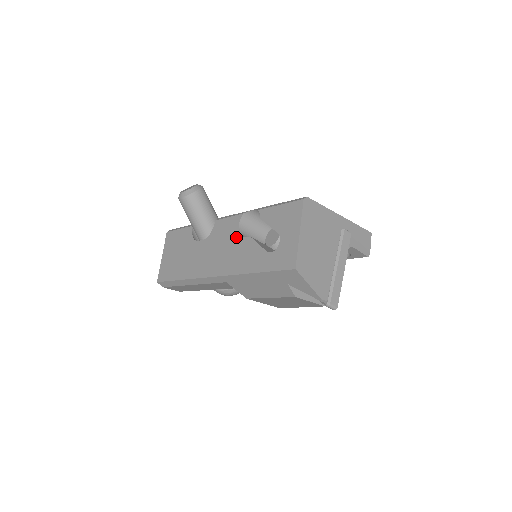
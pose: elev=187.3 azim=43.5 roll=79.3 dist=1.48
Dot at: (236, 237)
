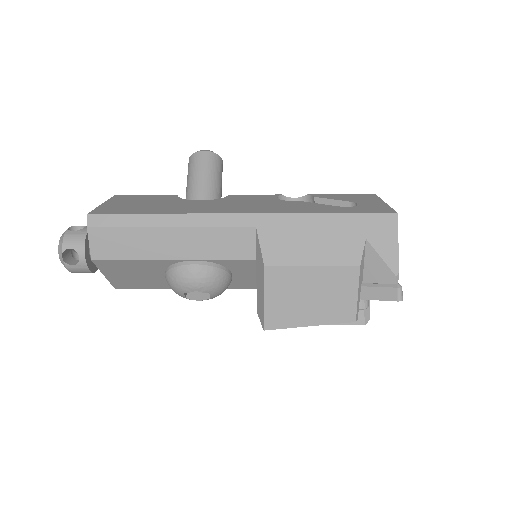
Dot at: (276, 200)
